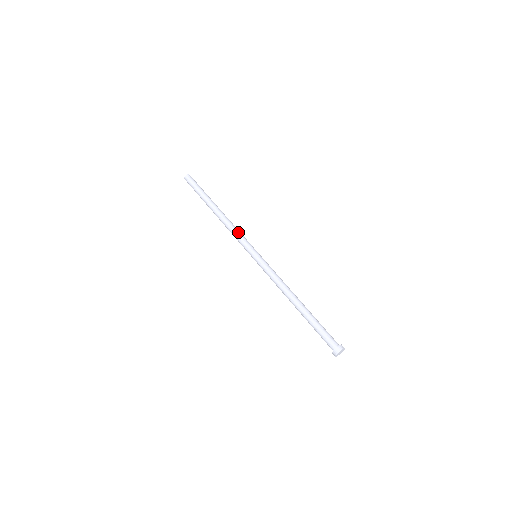
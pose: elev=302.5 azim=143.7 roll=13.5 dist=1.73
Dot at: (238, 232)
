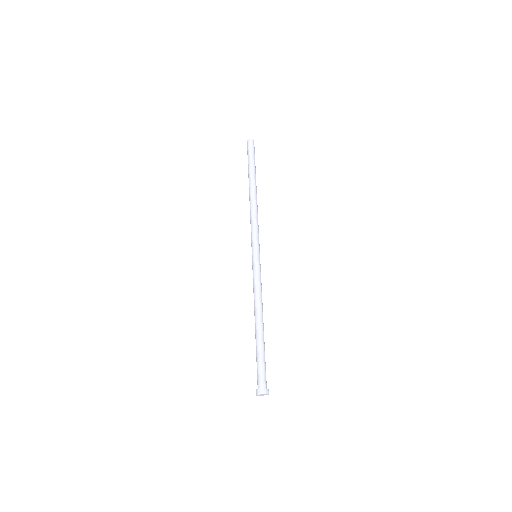
Dot at: (252, 224)
